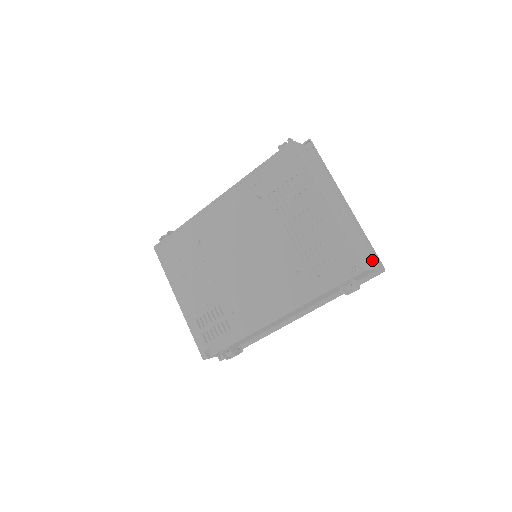
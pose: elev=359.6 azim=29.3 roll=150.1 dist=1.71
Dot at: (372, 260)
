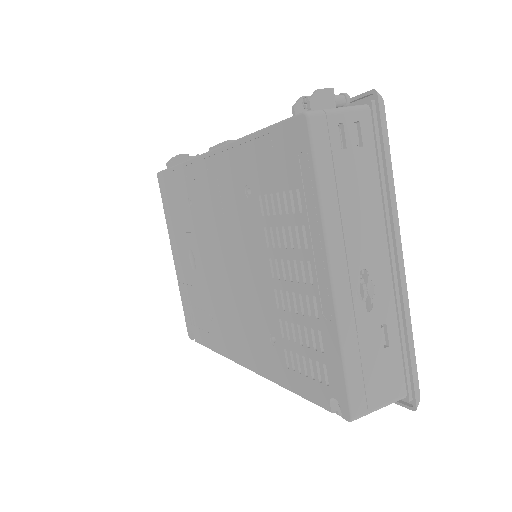
Dot at: (397, 385)
